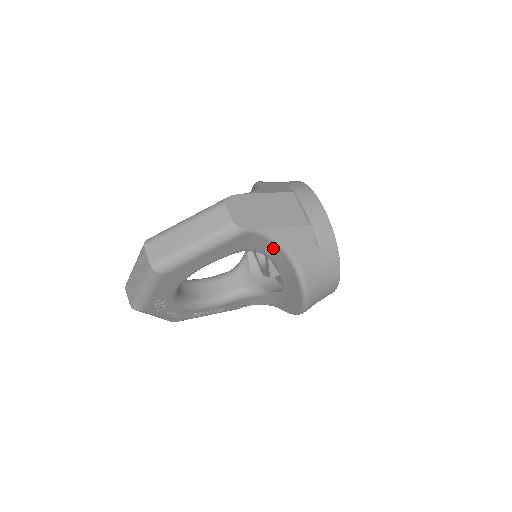
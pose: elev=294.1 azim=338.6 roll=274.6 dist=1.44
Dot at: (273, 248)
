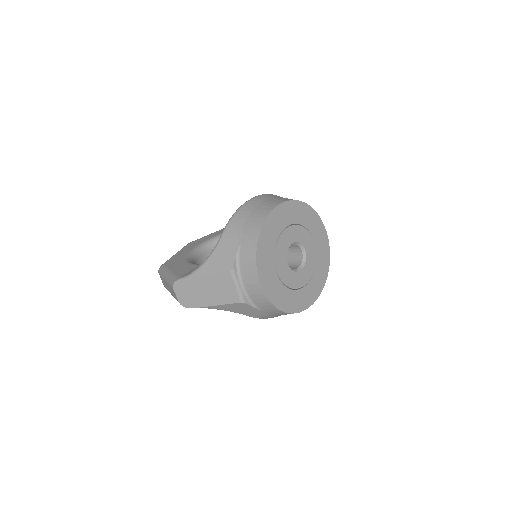
Dot at: occluded
